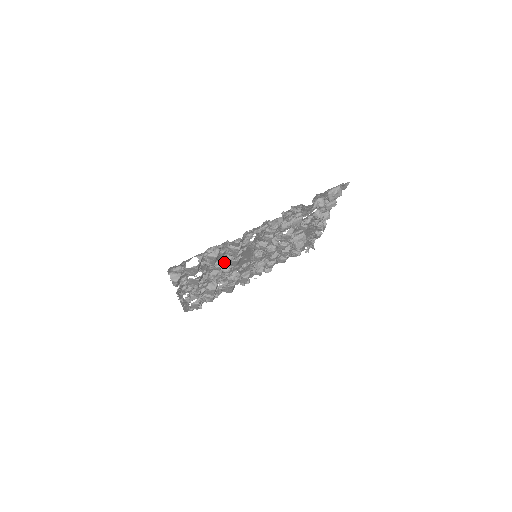
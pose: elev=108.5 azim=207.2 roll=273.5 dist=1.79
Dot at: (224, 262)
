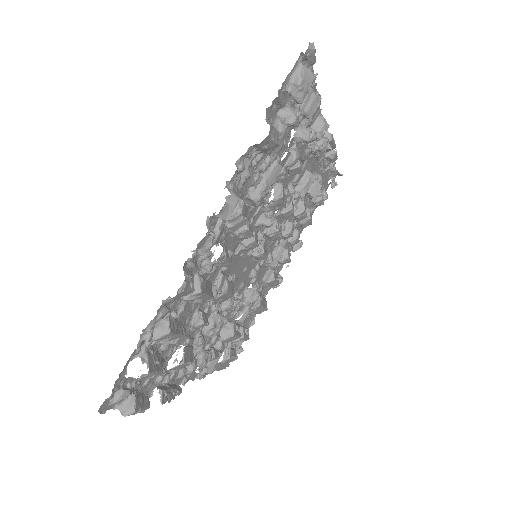
Dot at: (208, 306)
